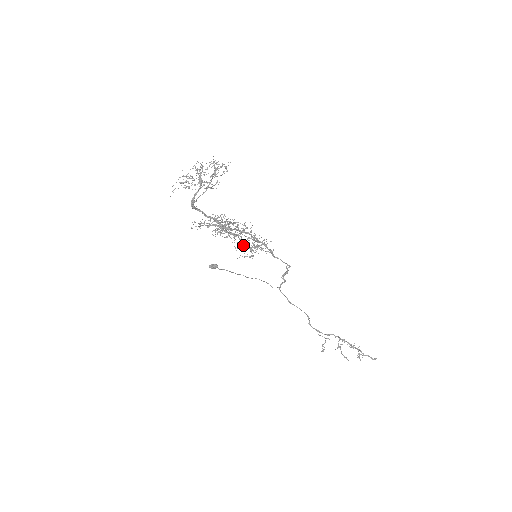
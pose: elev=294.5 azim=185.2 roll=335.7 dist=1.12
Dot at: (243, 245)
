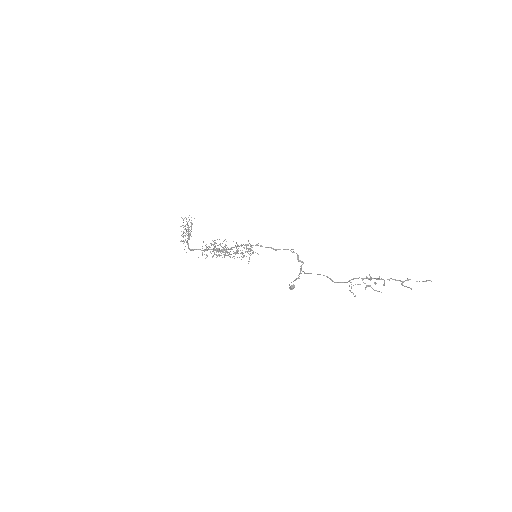
Dot at: (235, 253)
